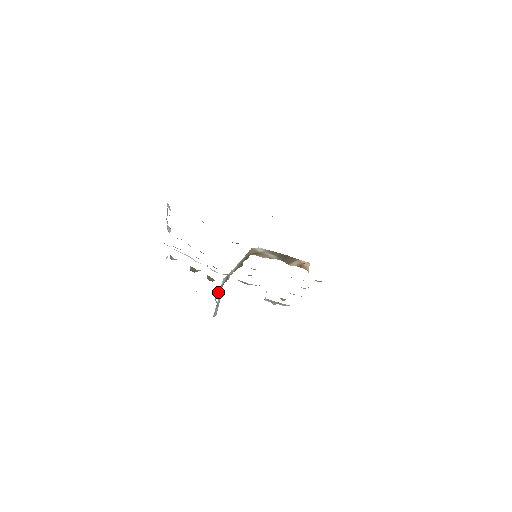
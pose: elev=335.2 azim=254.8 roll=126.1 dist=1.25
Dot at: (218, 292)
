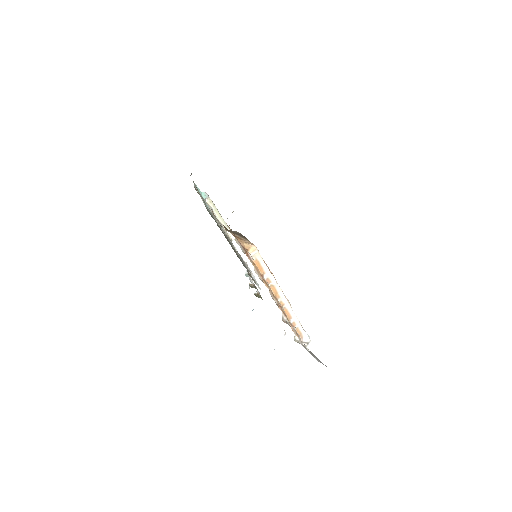
Dot at: occluded
